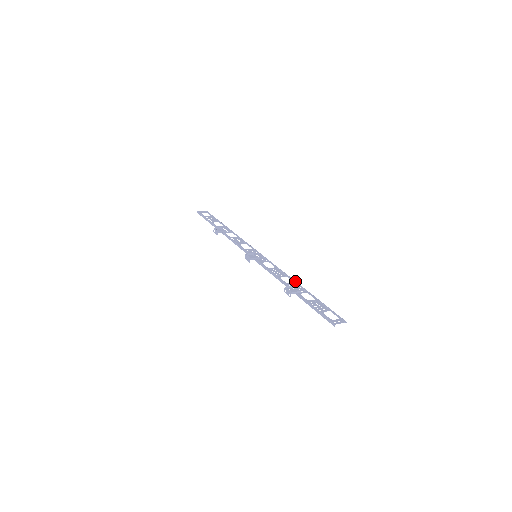
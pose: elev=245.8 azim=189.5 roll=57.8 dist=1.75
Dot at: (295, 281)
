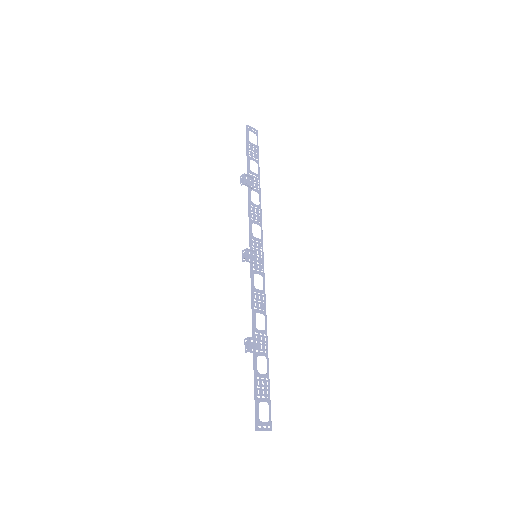
Dot at: occluded
